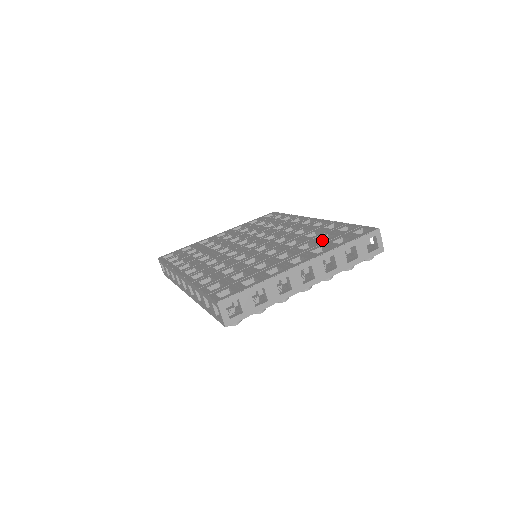
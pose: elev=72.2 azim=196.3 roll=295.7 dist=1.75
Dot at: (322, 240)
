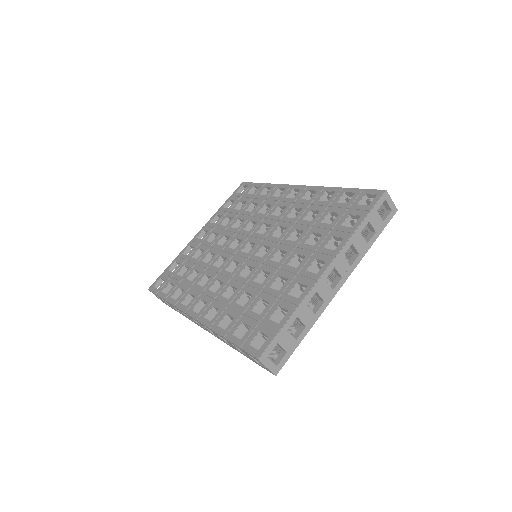
Dot at: (328, 224)
